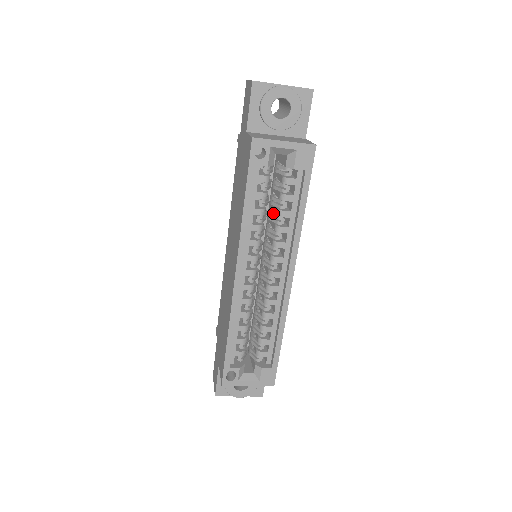
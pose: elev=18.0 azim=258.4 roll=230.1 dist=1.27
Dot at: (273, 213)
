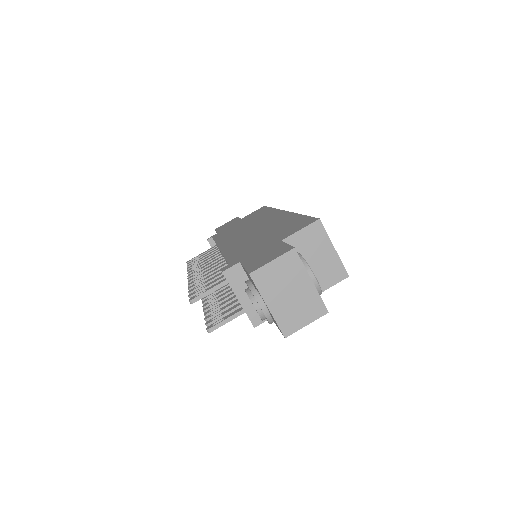
Dot at: occluded
